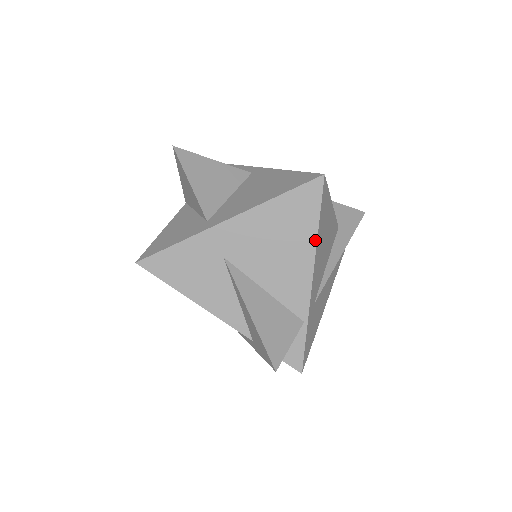
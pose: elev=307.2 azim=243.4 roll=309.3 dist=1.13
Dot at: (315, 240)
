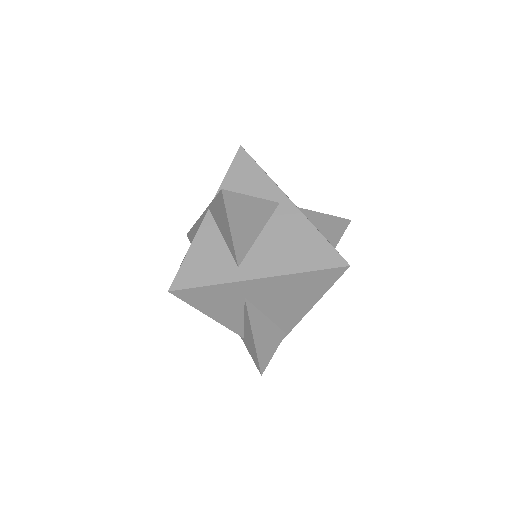
Dot at: (320, 298)
